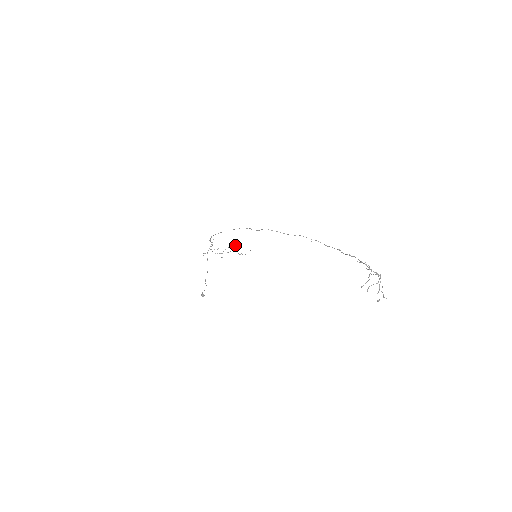
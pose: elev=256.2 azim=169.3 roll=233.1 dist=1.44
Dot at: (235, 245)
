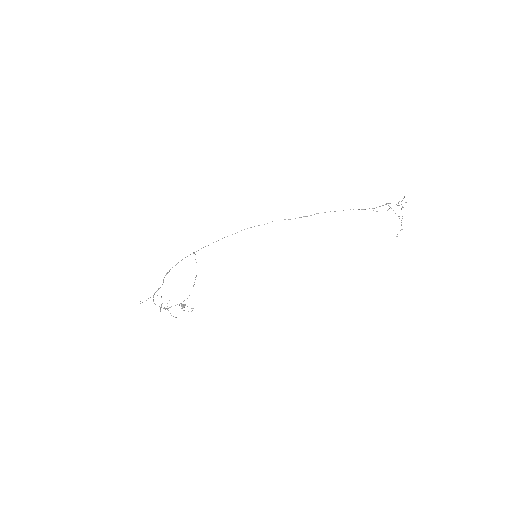
Dot at: occluded
